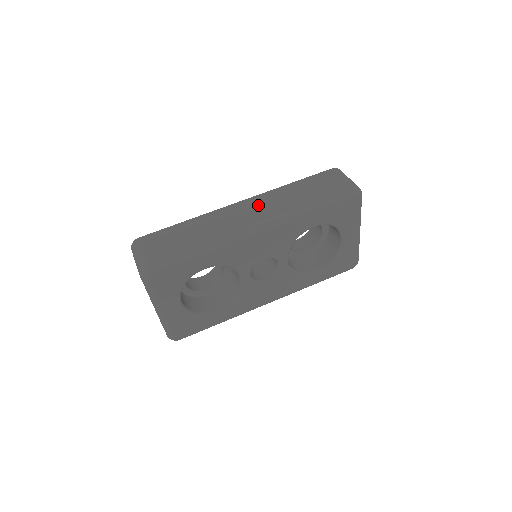
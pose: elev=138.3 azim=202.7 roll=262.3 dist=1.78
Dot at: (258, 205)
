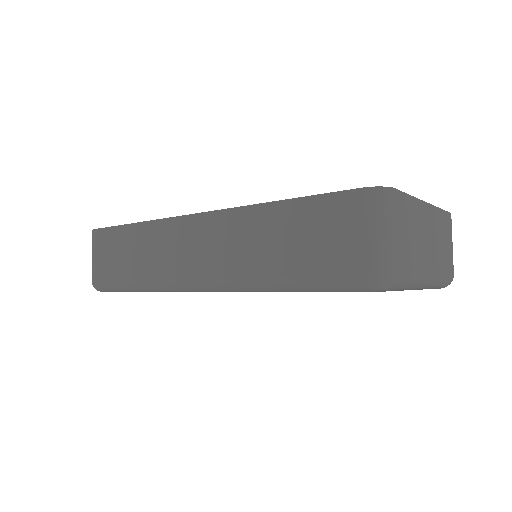
Dot at: (211, 238)
